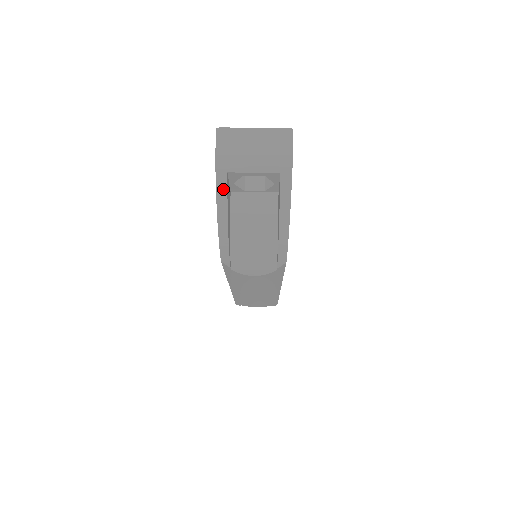
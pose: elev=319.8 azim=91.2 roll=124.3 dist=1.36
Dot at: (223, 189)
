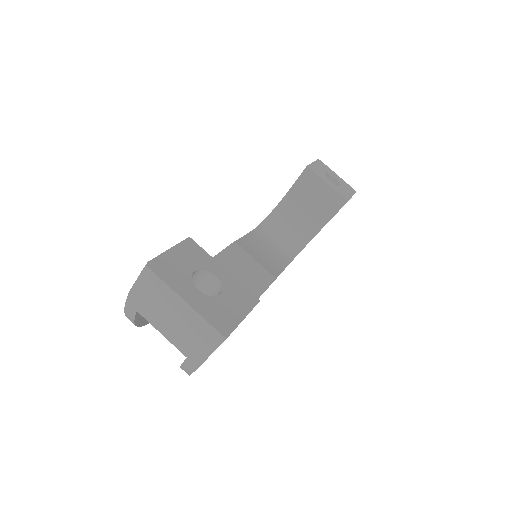
Dot at: (131, 315)
